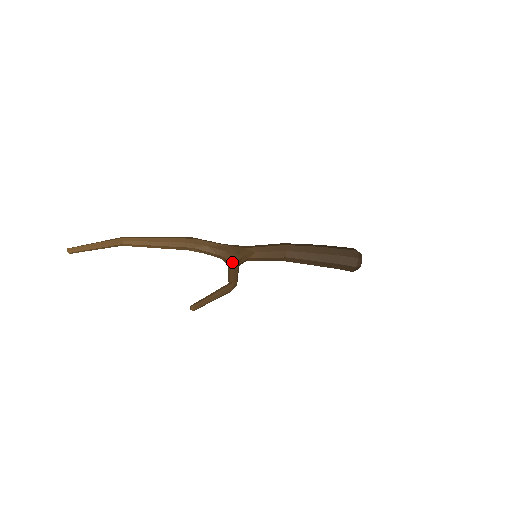
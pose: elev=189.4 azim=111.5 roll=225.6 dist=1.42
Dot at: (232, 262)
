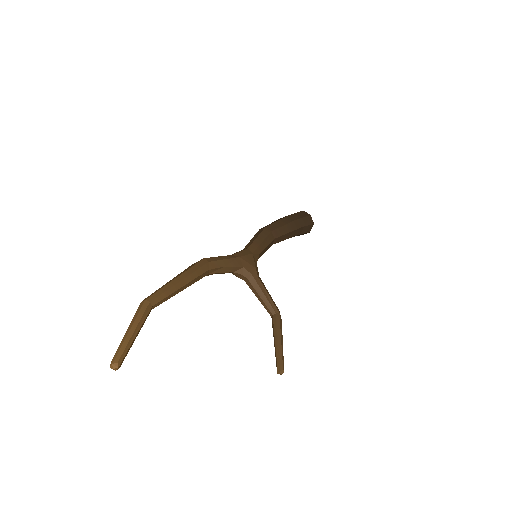
Dot at: (258, 282)
